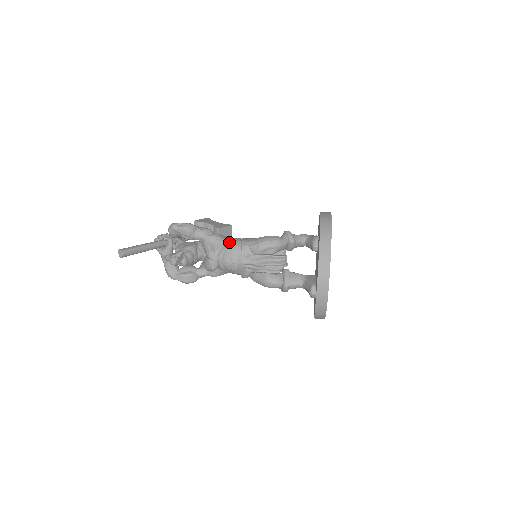
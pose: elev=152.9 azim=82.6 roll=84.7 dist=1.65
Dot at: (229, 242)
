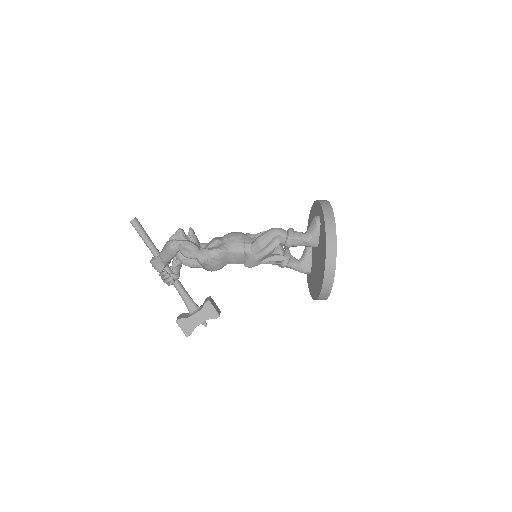
Dot at: occluded
